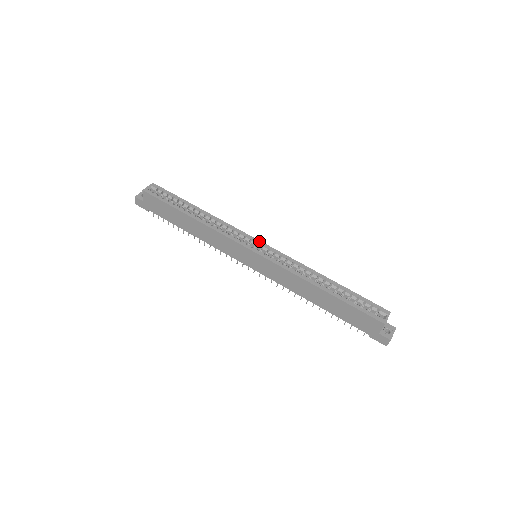
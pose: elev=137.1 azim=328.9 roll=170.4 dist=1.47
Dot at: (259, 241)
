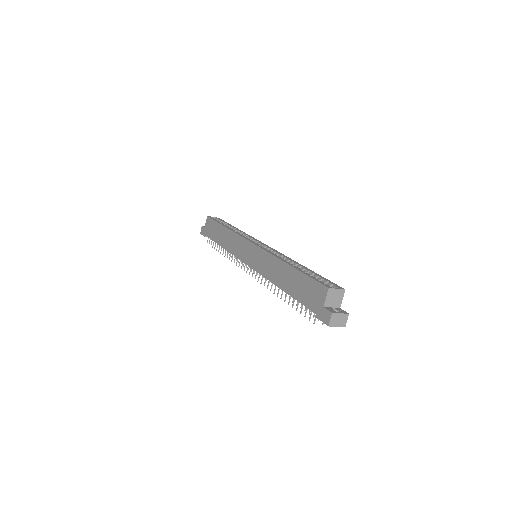
Dot at: occluded
